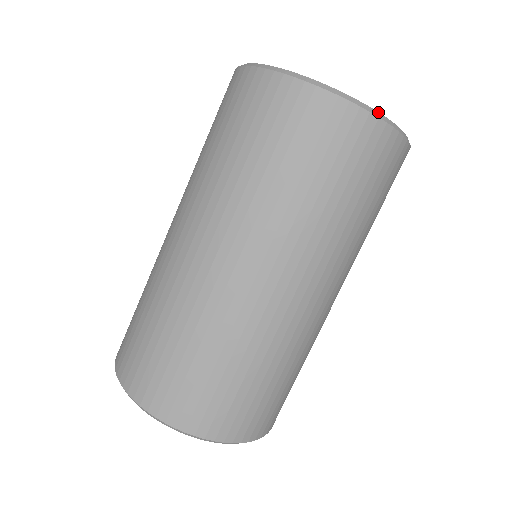
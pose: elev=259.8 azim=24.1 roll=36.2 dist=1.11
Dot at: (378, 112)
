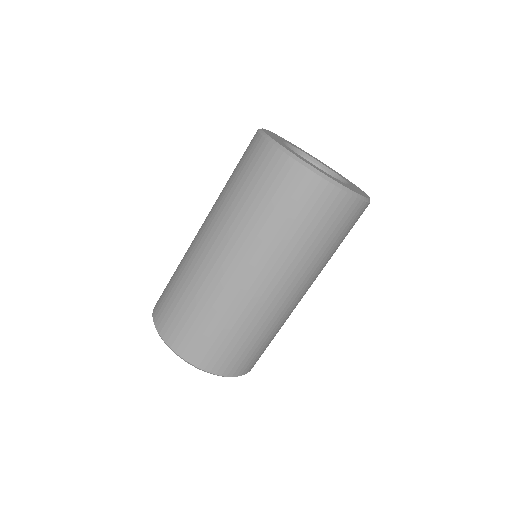
Dot at: (357, 193)
